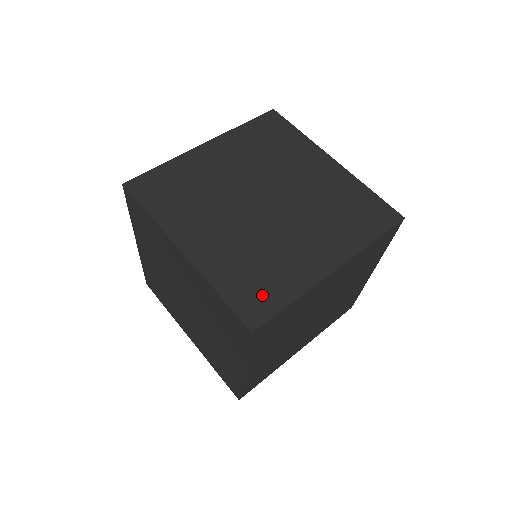
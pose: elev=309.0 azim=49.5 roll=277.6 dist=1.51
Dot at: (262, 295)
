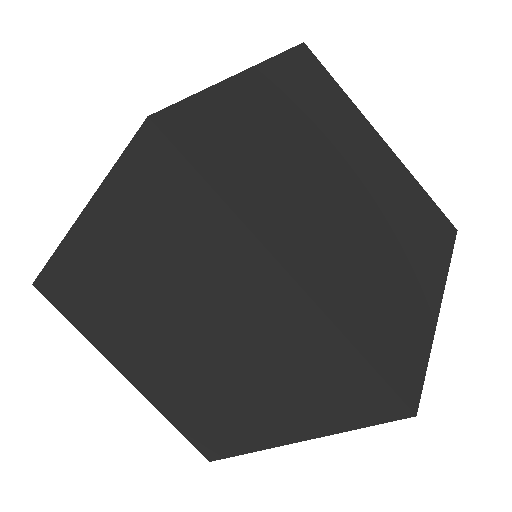
Dot at: (402, 349)
